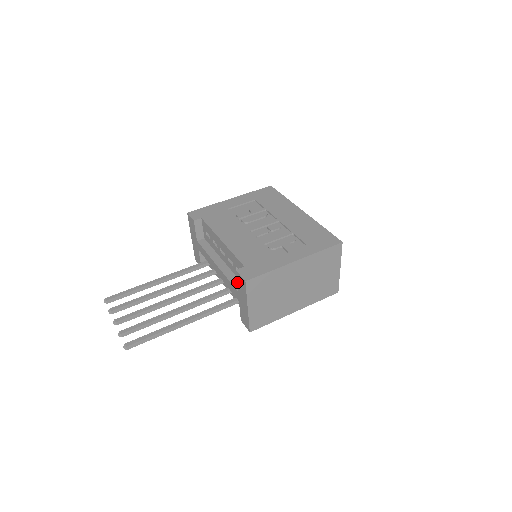
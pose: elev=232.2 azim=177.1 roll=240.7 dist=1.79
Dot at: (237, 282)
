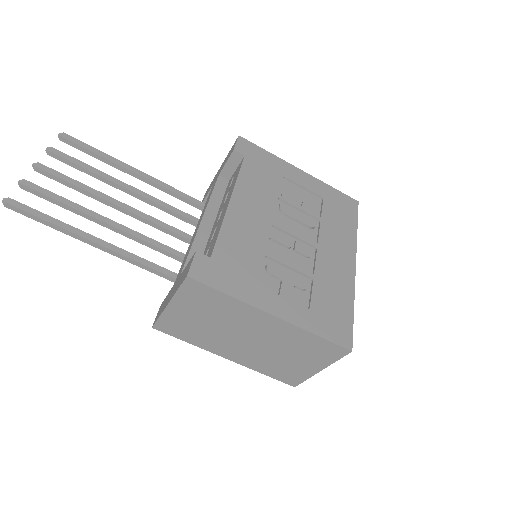
Dot at: (187, 264)
